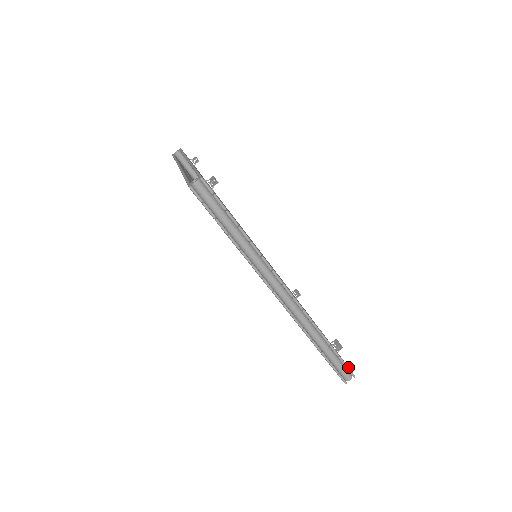
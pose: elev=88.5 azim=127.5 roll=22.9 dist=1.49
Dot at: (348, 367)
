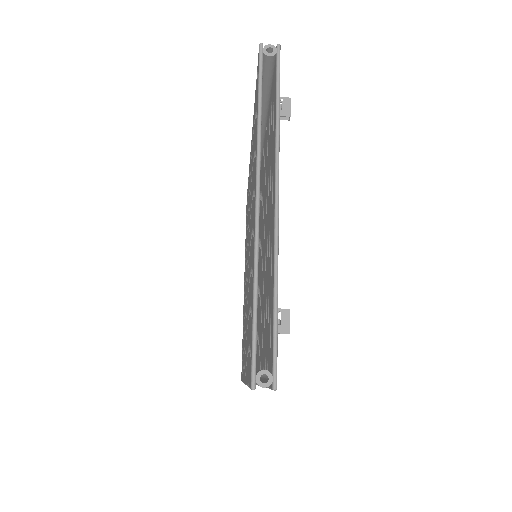
Dot at: occluded
